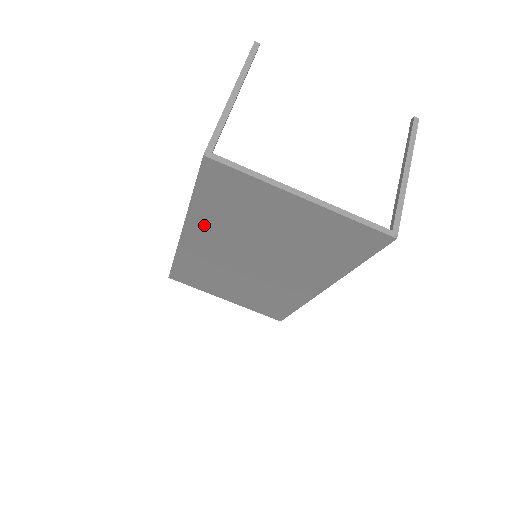
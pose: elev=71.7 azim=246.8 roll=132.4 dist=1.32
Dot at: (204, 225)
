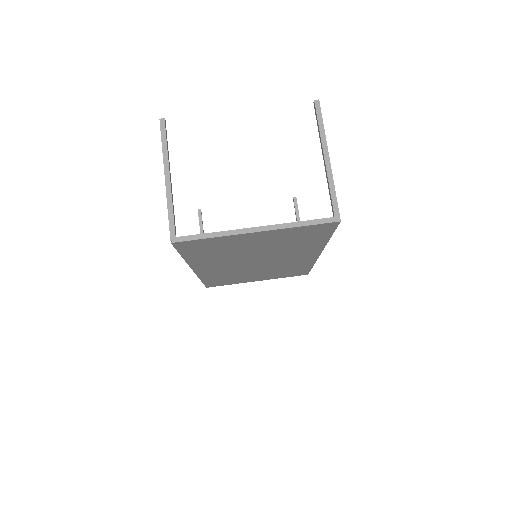
Dot at: (204, 263)
